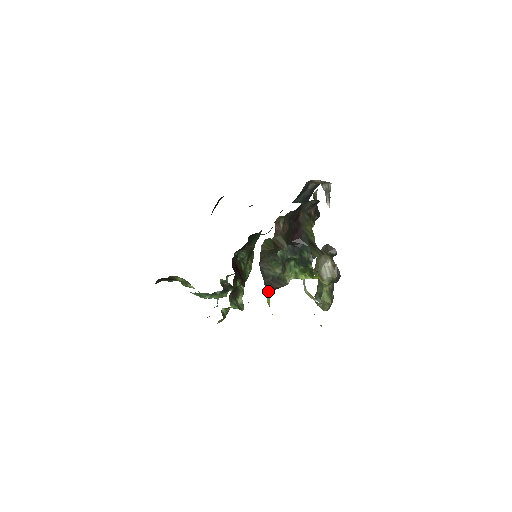
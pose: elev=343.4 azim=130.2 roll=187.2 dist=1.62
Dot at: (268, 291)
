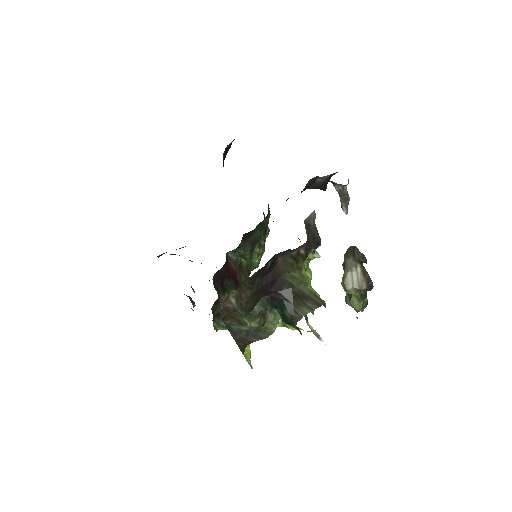
Dot at: (242, 347)
